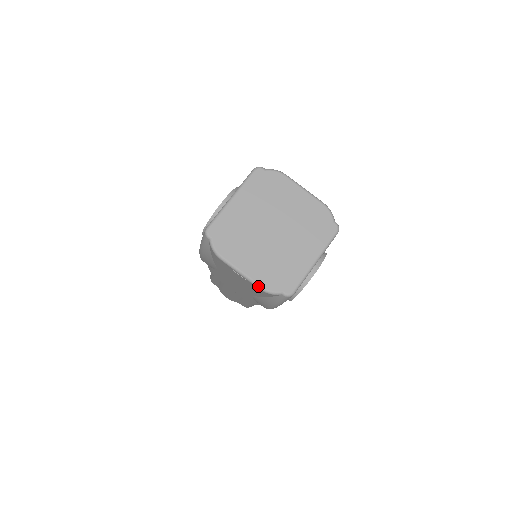
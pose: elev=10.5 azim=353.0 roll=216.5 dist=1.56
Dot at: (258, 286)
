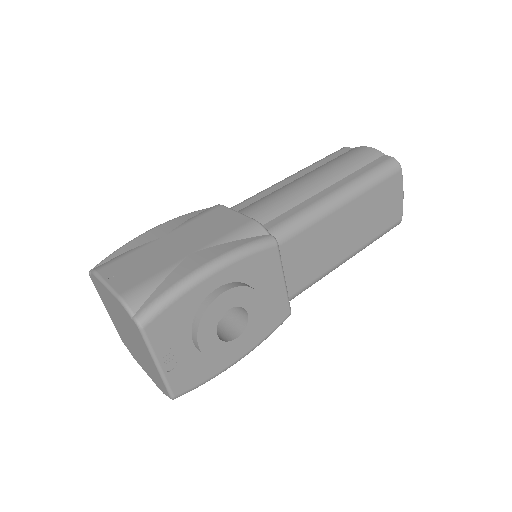
Dot at: occluded
